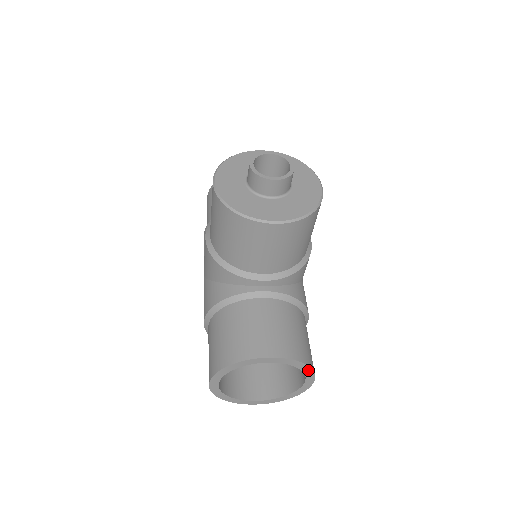
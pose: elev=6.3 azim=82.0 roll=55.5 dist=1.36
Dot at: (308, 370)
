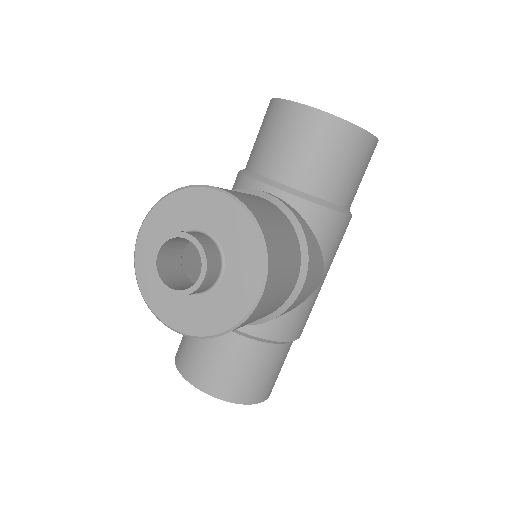
Dot at: (247, 402)
